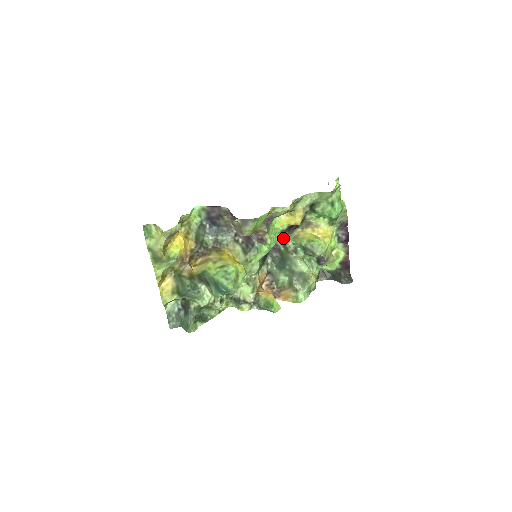
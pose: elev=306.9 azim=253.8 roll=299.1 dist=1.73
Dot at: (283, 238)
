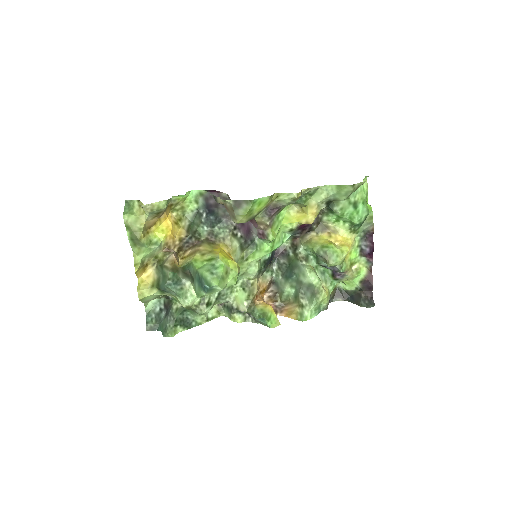
Dot at: (294, 242)
